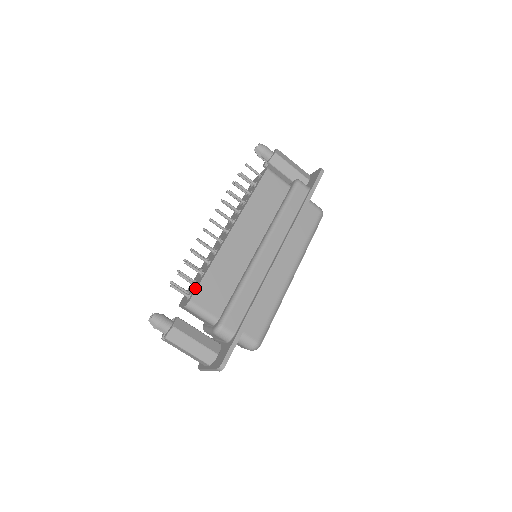
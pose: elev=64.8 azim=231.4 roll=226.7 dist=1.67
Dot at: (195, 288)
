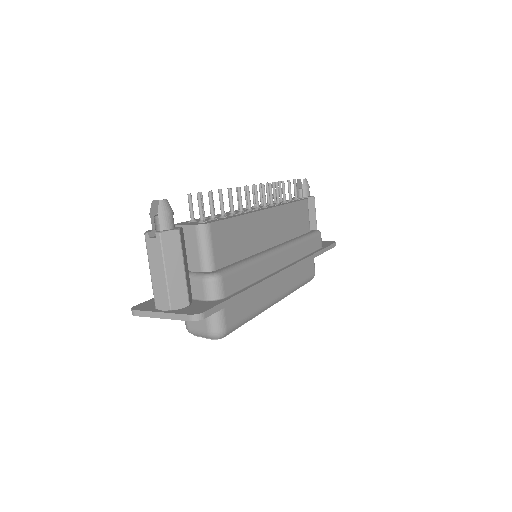
Dot at: occluded
